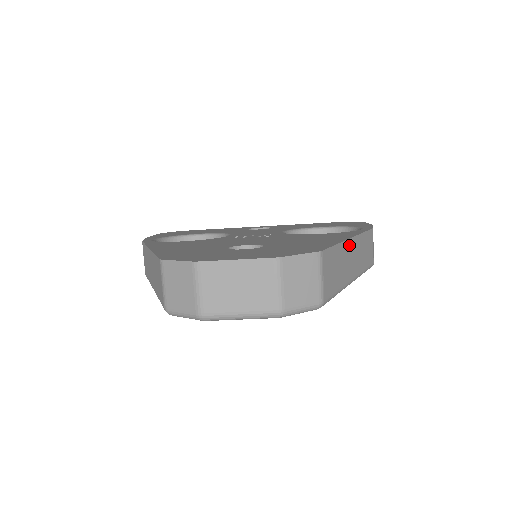
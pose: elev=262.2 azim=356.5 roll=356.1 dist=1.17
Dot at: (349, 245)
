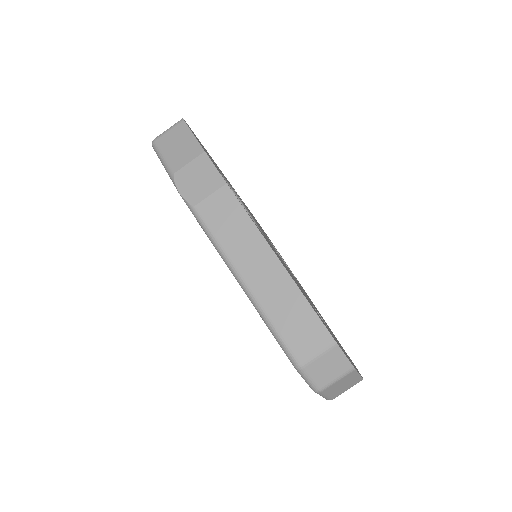
Dot at: occluded
